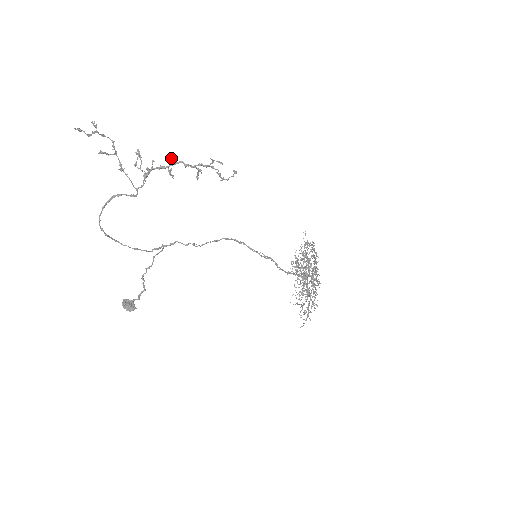
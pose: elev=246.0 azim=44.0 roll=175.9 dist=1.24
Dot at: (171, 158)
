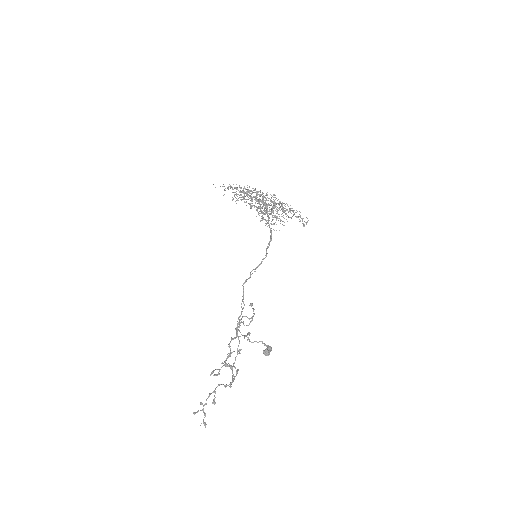
Dot at: (230, 354)
